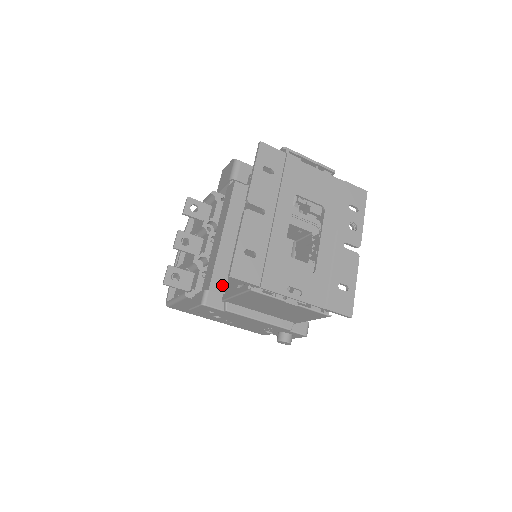
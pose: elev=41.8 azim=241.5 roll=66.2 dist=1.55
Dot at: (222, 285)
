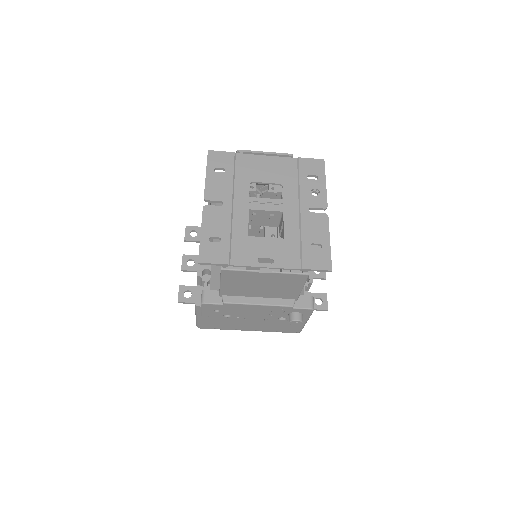
Dot at: (219, 284)
